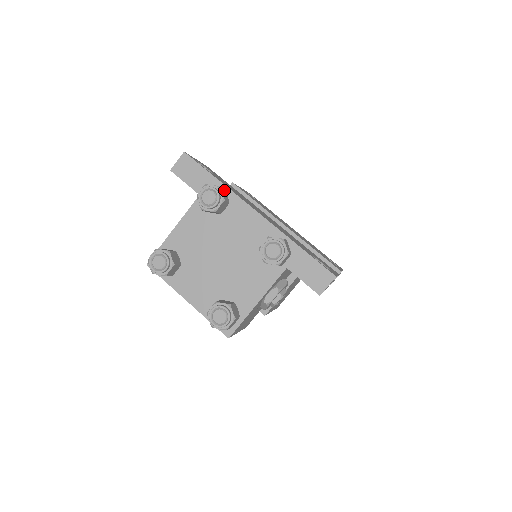
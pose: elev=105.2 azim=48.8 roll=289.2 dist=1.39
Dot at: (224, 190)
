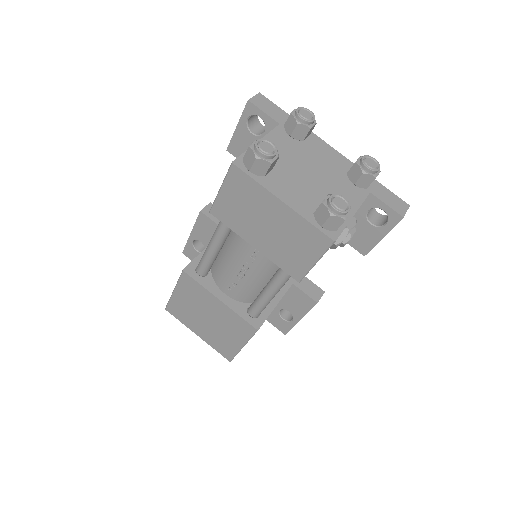
Dot at: occluded
